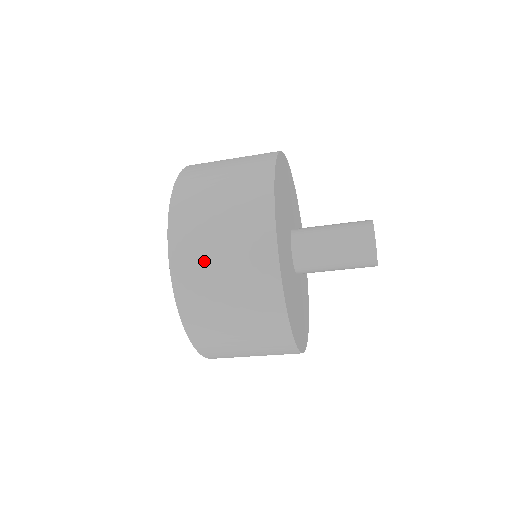
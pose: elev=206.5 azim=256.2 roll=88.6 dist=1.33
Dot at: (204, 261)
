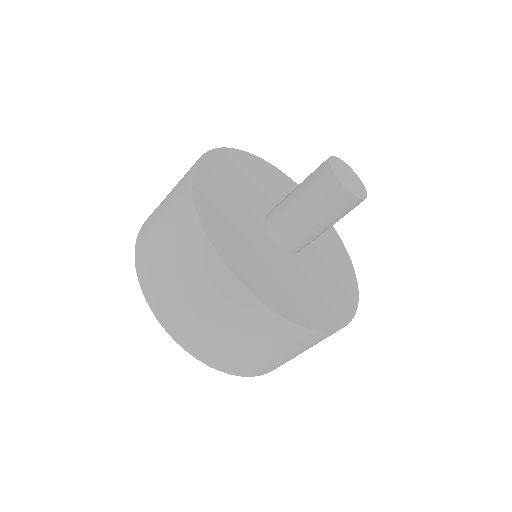
Dot at: (176, 300)
